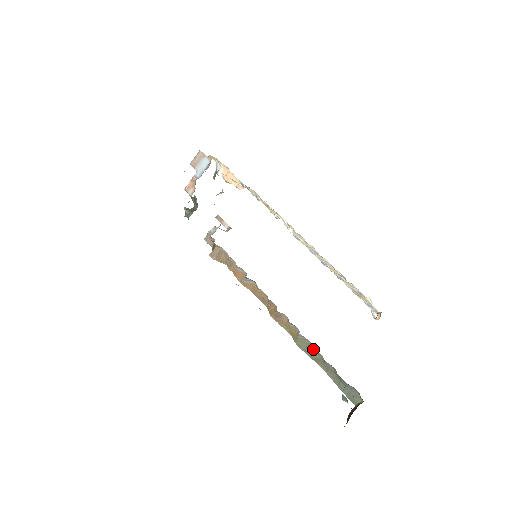
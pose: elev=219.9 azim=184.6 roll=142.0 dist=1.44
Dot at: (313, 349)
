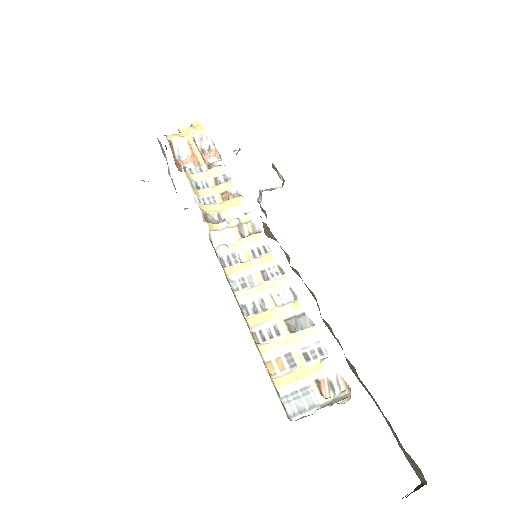
Dot at: (360, 380)
